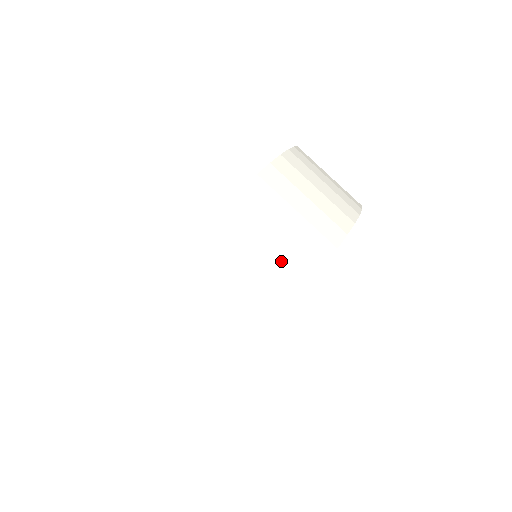
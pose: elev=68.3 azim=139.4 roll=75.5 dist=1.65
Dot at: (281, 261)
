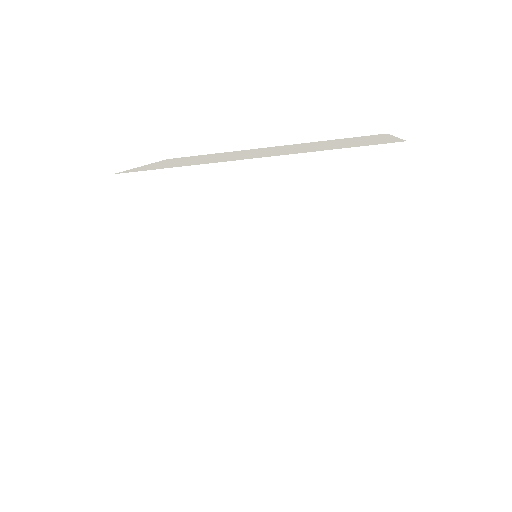
Dot at: occluded
